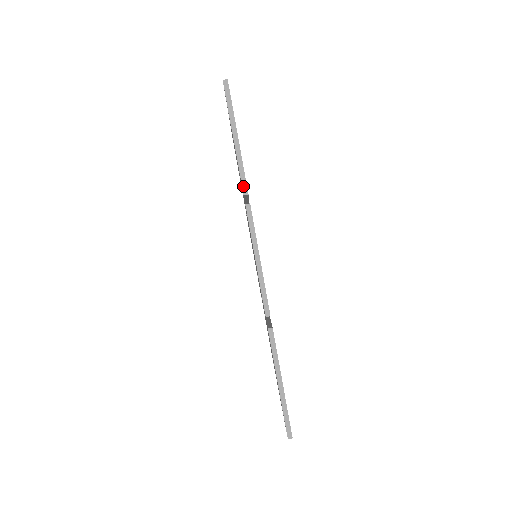
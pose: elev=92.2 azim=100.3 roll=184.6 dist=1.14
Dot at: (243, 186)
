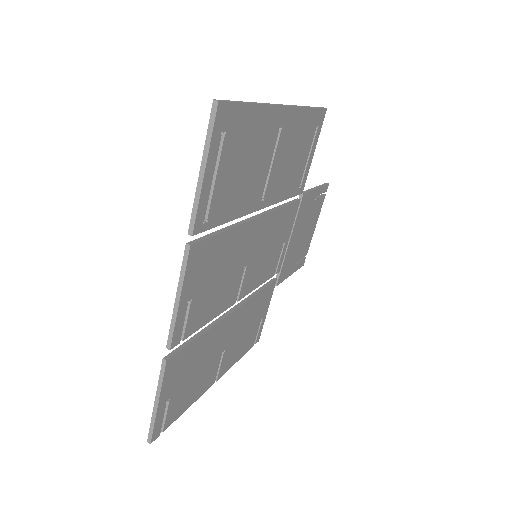
Dot at: (190, 225)
